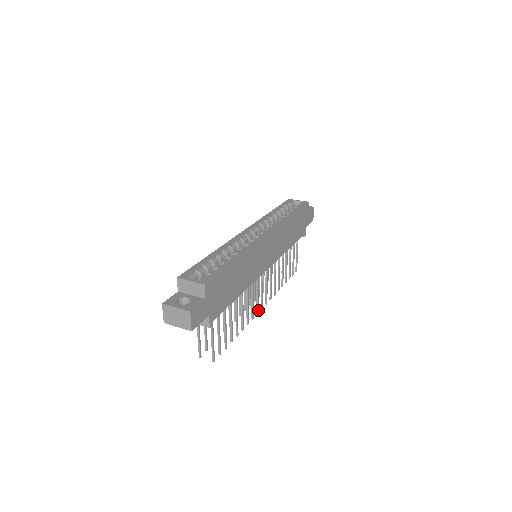
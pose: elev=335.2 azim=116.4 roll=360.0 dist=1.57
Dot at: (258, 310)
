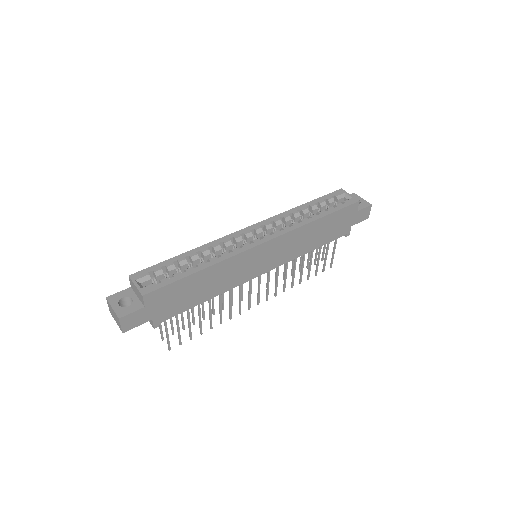
Dot at: (250, 306)
